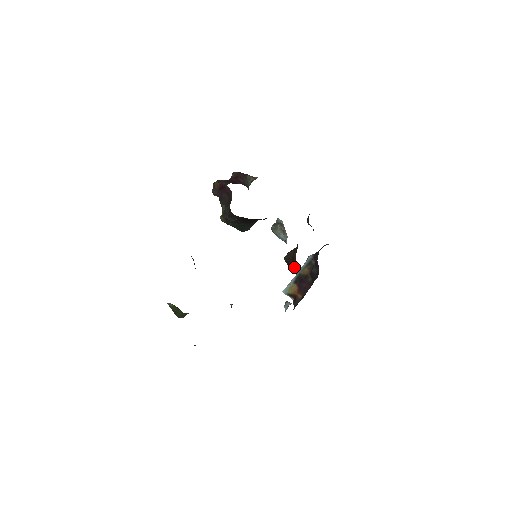
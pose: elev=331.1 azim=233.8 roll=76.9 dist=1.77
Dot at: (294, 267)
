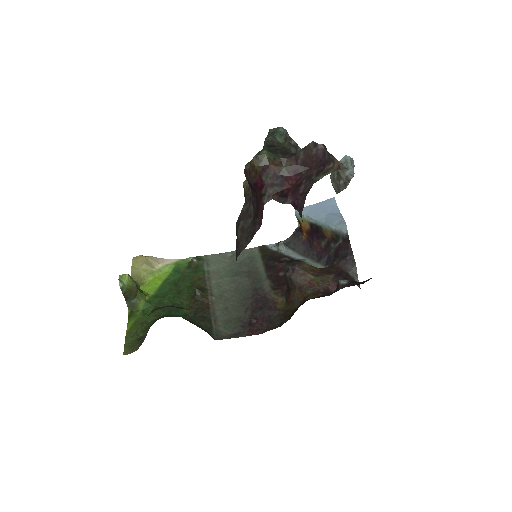
Dot at: (287, 289)
